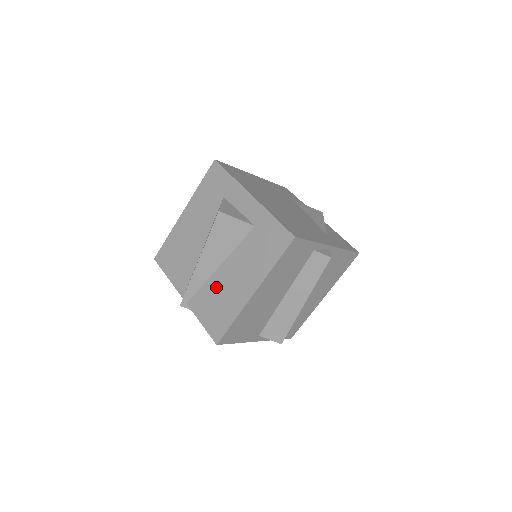
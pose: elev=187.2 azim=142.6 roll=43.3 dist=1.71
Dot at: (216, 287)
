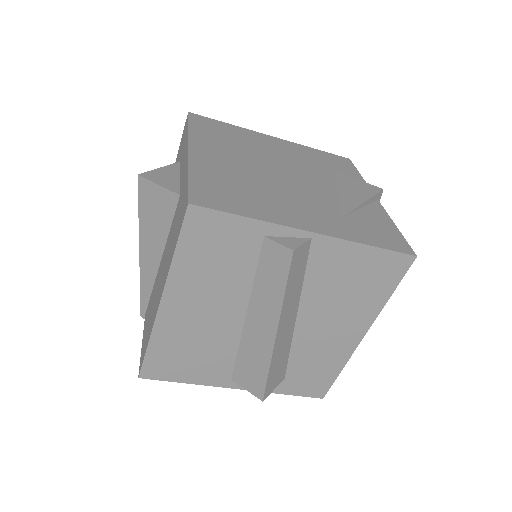
Dot at: (154, 292)
